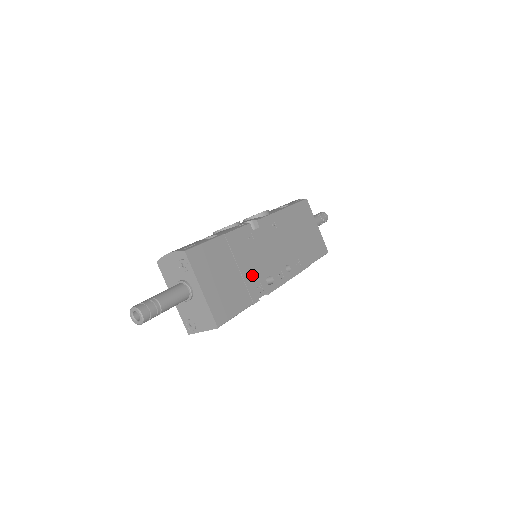
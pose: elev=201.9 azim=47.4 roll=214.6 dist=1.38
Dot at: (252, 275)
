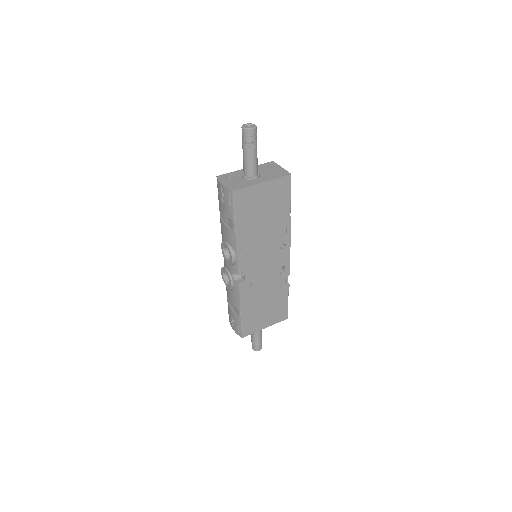
Dot at: (273, 288)
